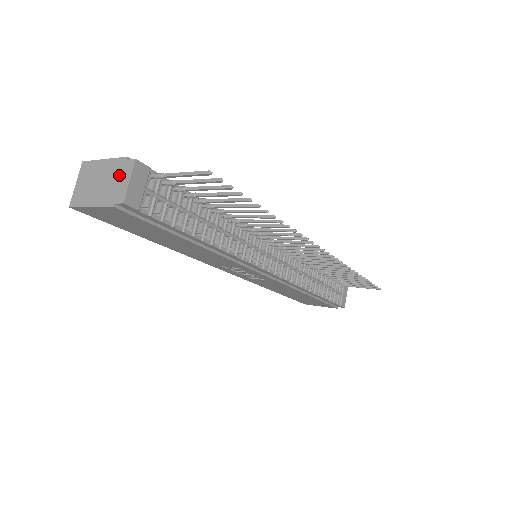
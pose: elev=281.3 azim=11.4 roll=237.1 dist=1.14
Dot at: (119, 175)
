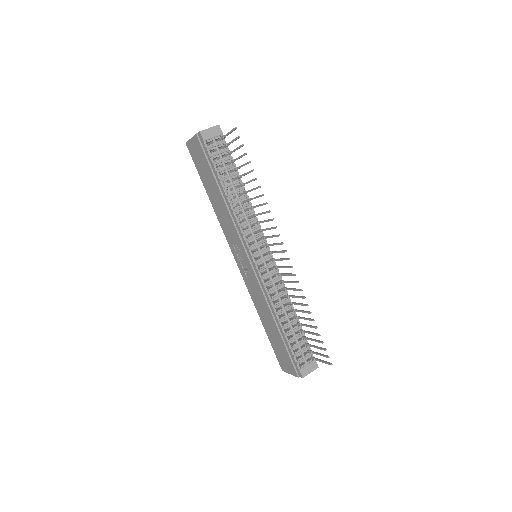
Dot at: occluded
